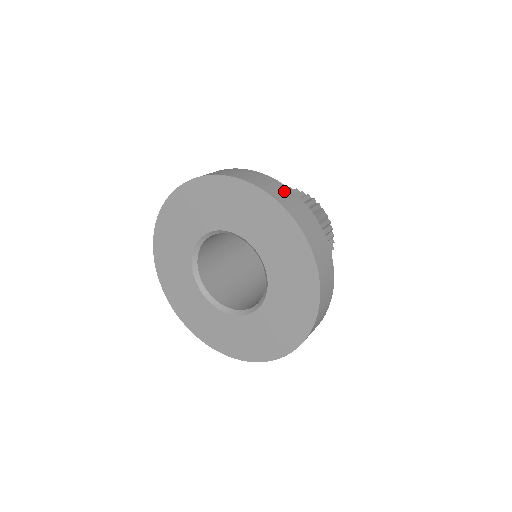
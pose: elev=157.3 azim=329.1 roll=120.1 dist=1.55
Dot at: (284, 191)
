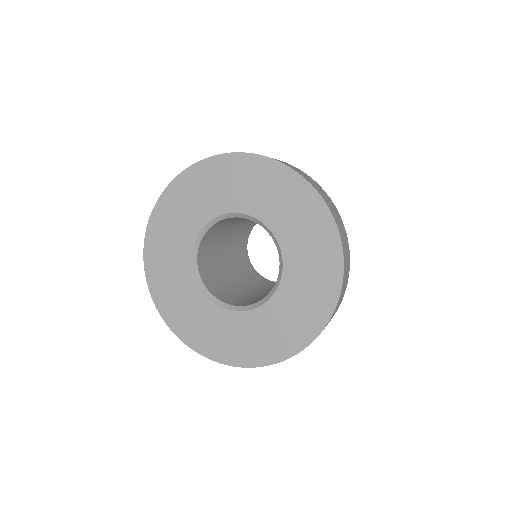
Dot at: occluded
